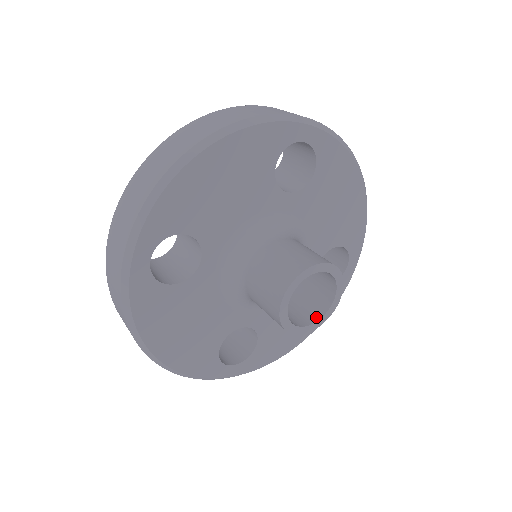
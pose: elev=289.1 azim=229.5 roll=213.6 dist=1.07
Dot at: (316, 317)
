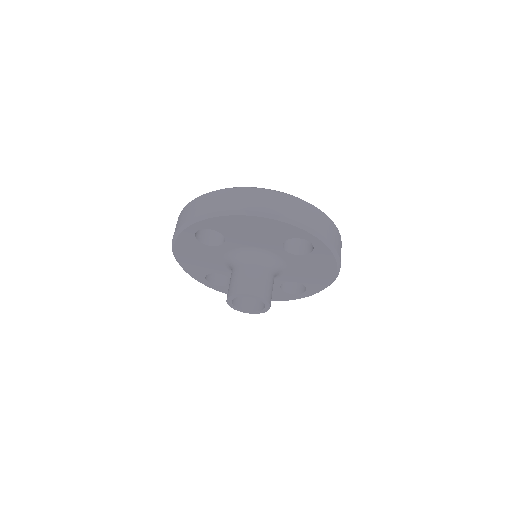
Dot at: (248, 309)
